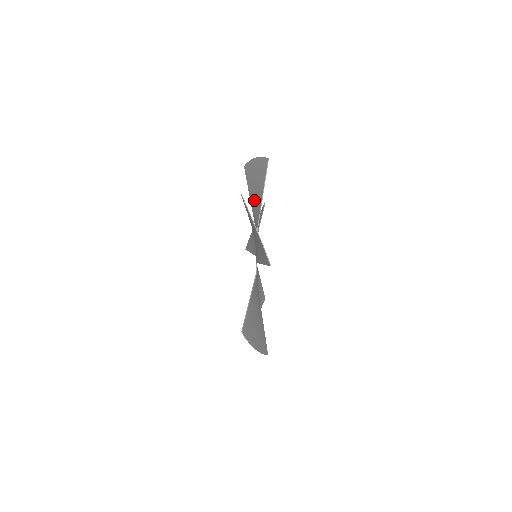
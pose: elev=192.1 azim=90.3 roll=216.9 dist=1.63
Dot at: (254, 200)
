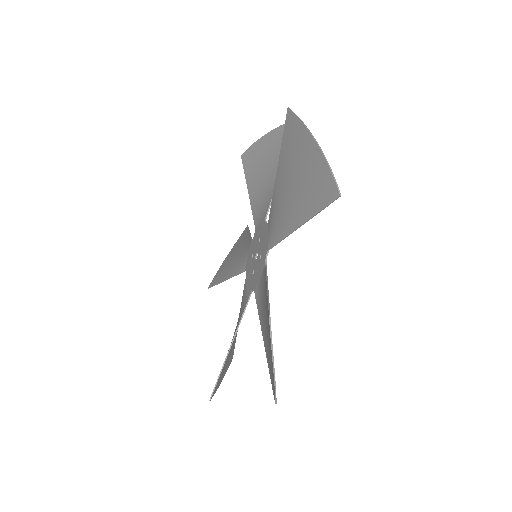
Dot at: (259, 184)
